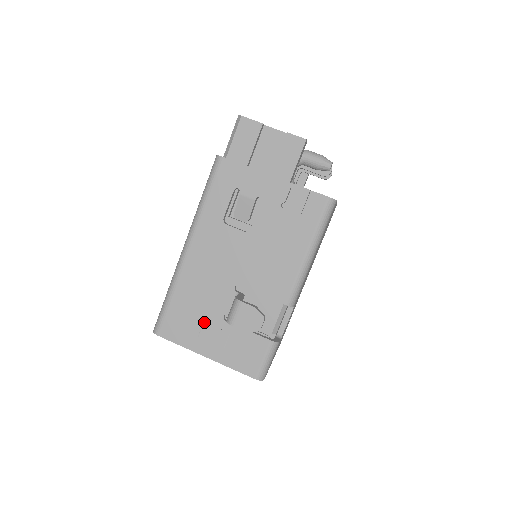
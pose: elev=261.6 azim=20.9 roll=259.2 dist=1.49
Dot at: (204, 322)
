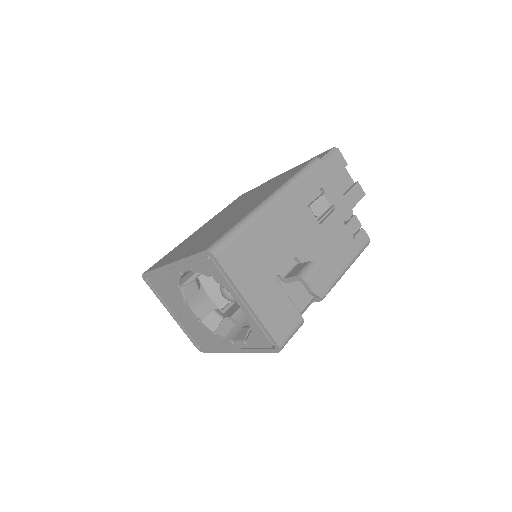
Dot at: (260, 270)
